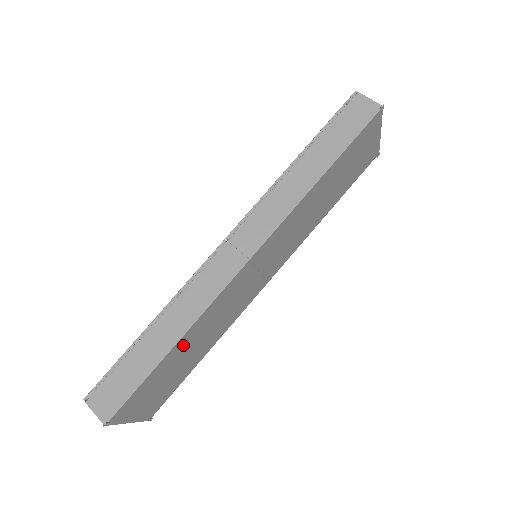
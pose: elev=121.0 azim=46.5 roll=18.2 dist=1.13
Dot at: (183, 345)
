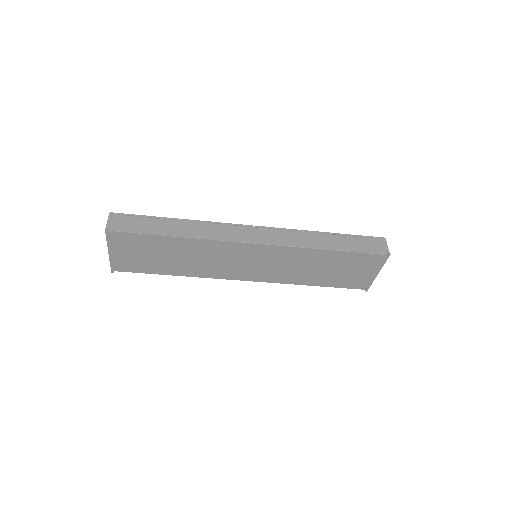
Dot at: (179, 245)
